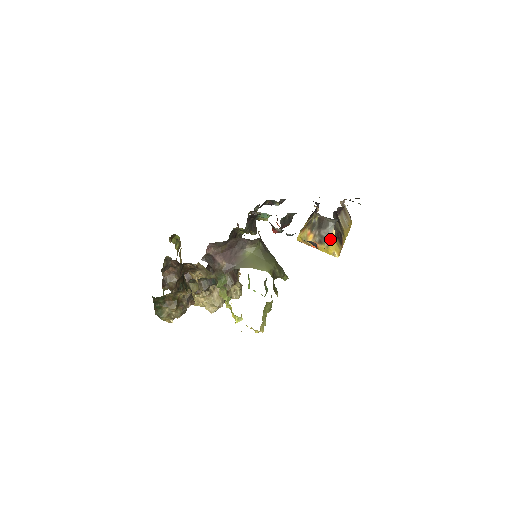
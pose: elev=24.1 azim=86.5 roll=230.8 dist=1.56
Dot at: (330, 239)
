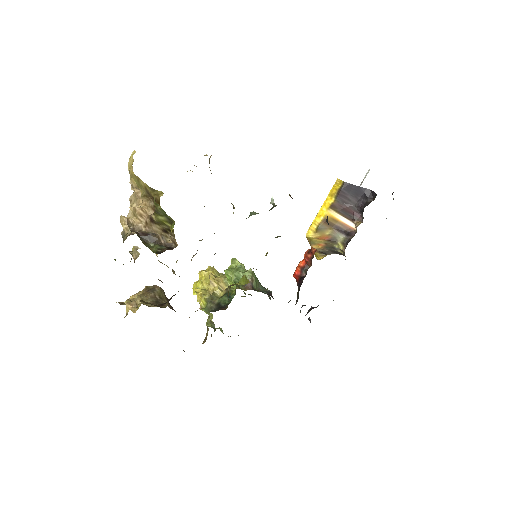
Dot at: (329, 254)
